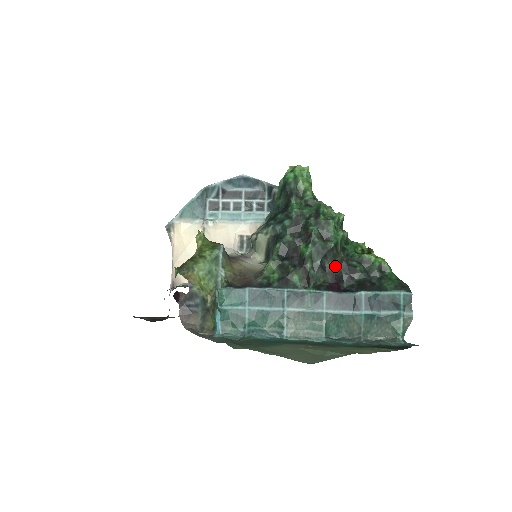
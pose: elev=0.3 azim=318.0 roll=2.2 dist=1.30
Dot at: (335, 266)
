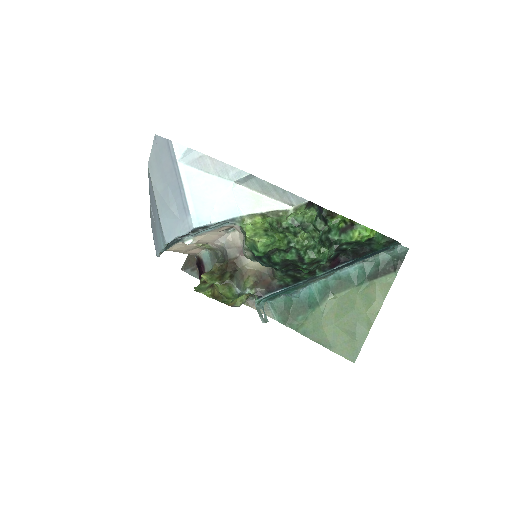
Dot at: occluded
